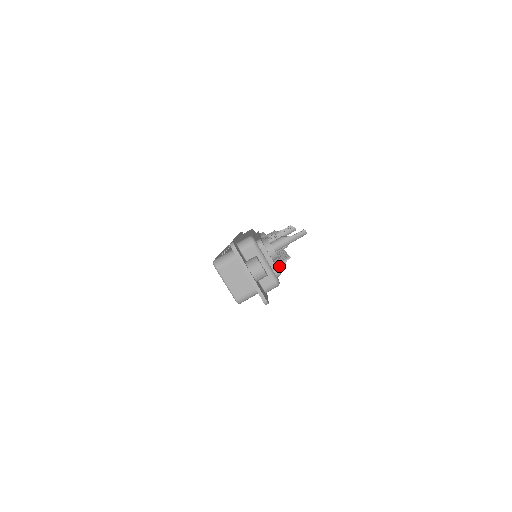
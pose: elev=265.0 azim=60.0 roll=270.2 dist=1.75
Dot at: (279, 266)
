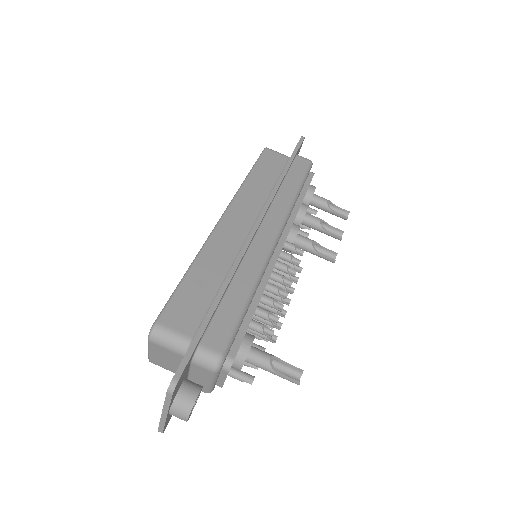
Dot at: (231, 376)
